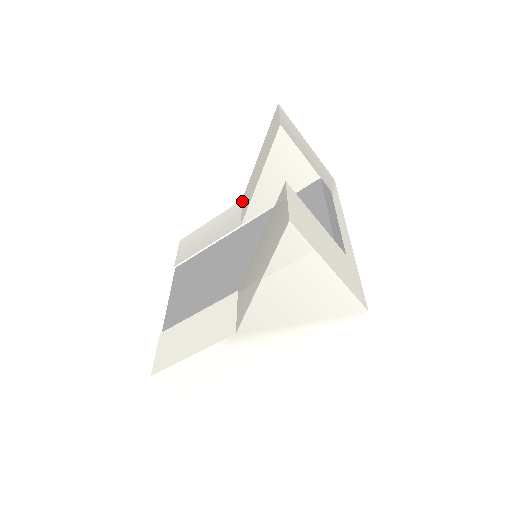
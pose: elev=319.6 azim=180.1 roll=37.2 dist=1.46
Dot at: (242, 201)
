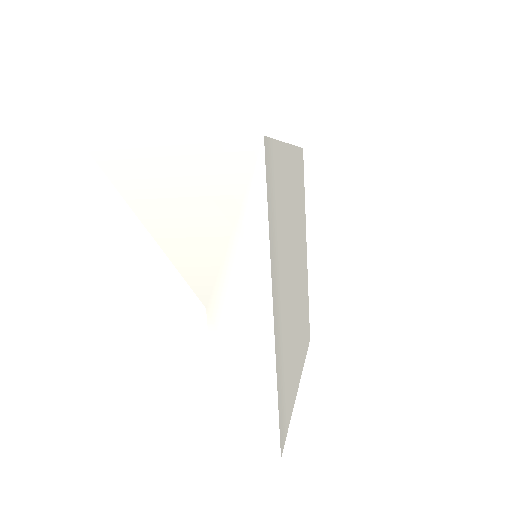
Dot at: occluded
